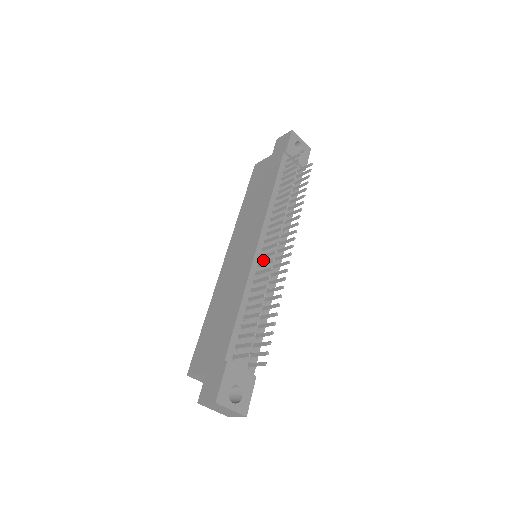
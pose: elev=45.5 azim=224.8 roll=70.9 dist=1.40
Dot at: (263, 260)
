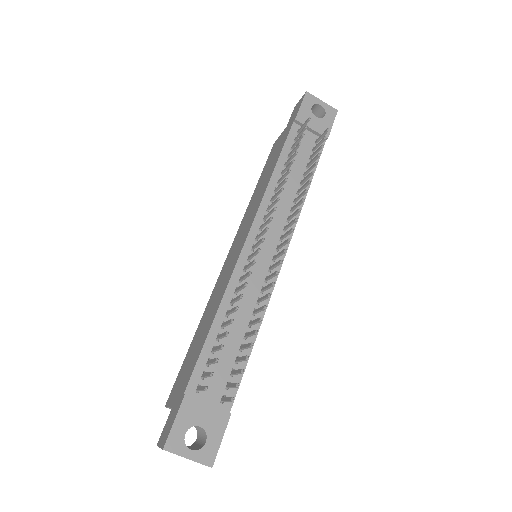
Dot at: occluded
